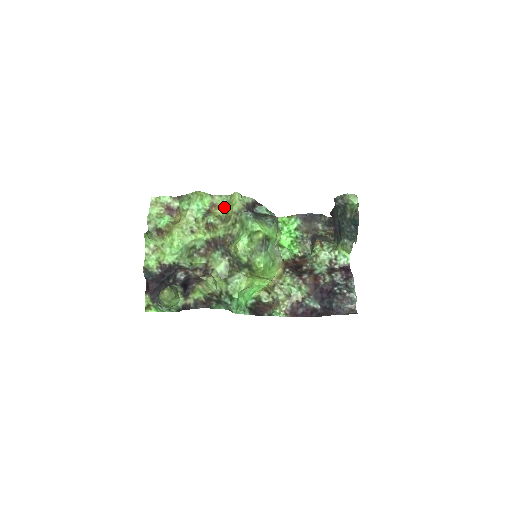
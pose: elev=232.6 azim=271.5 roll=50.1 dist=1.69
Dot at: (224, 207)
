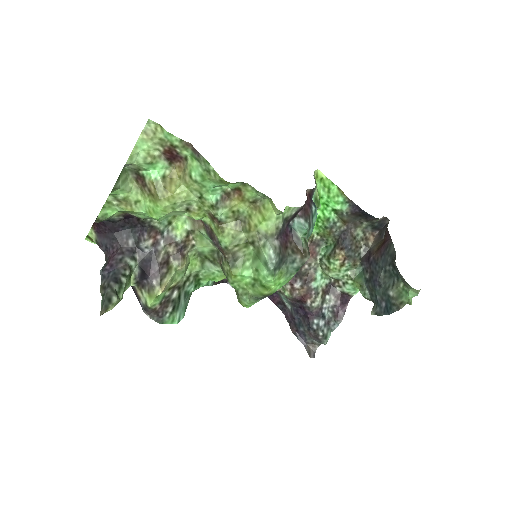
Dot at: (252, 203)
